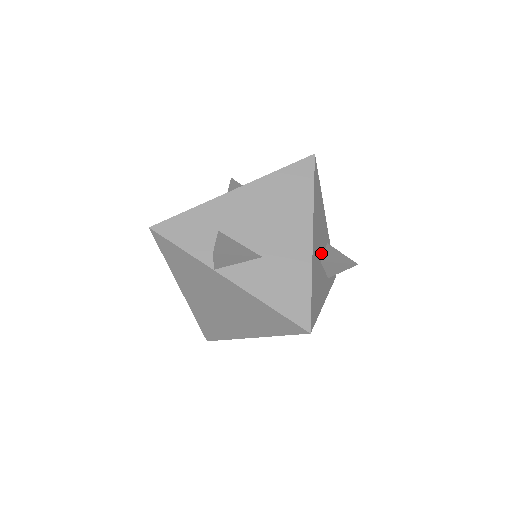
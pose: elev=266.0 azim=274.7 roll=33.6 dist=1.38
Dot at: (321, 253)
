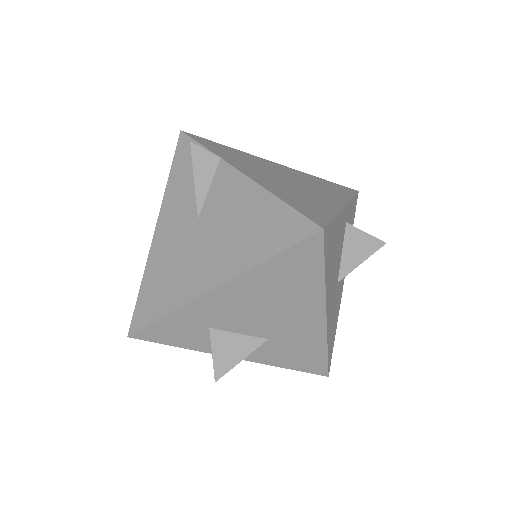
Dot at: (338, 271)
